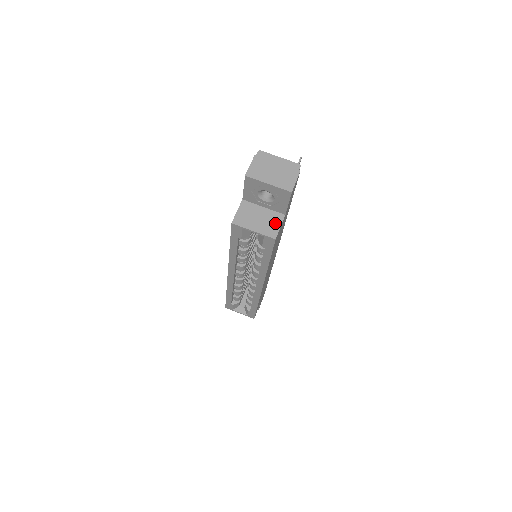
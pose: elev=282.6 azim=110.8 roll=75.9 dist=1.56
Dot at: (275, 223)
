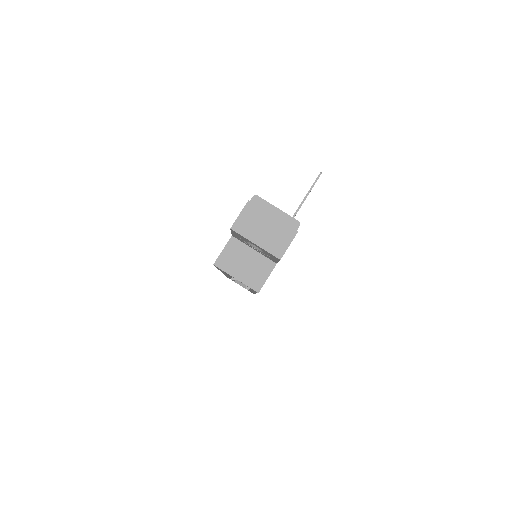
Dot at: (262, 272)
